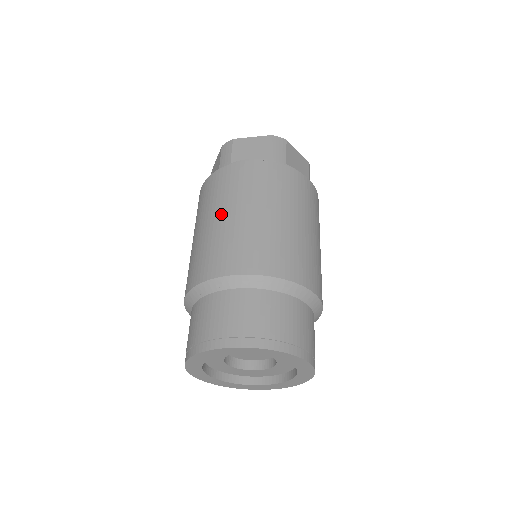
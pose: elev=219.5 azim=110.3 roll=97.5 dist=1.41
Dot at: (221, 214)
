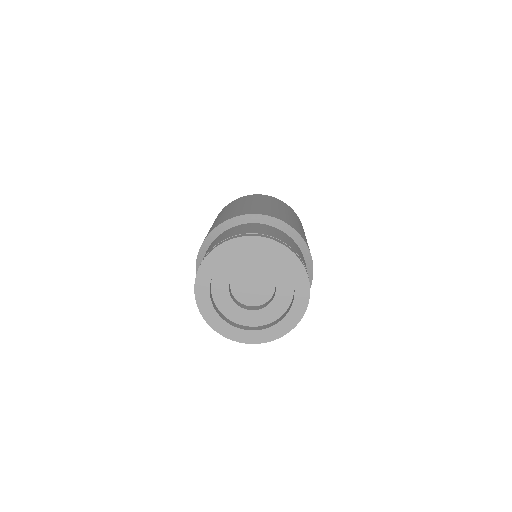
Dot at: occluded
